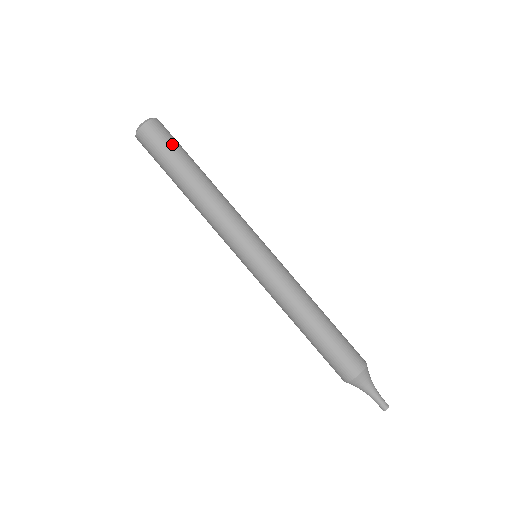
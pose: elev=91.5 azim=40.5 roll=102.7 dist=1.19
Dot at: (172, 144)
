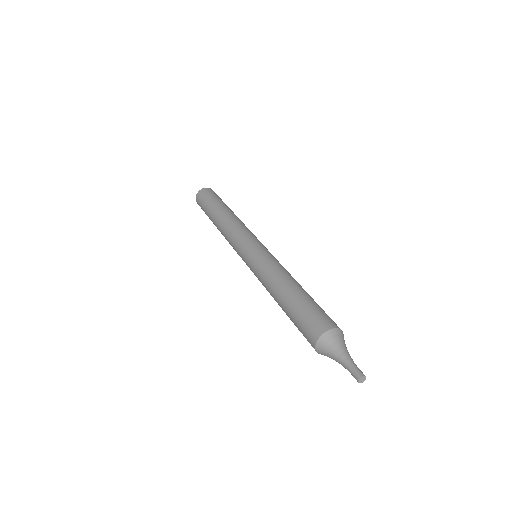
Dot at: (212, 197)
